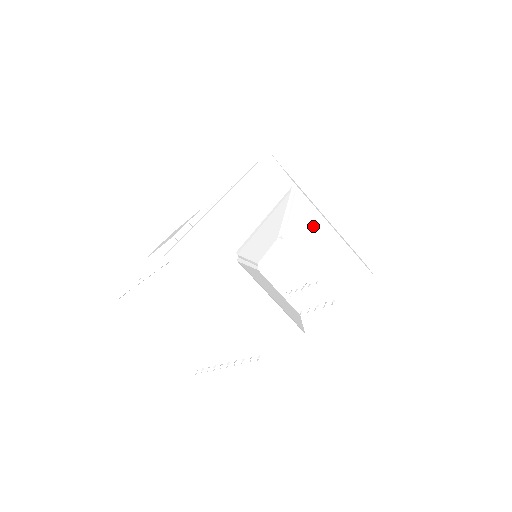
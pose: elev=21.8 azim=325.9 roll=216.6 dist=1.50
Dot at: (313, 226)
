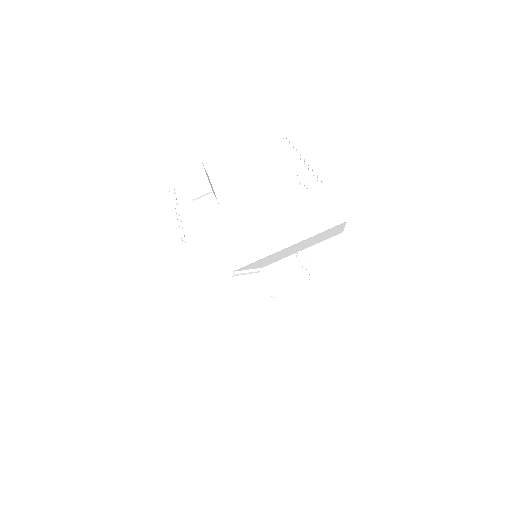
Dot at: (269, 258)
